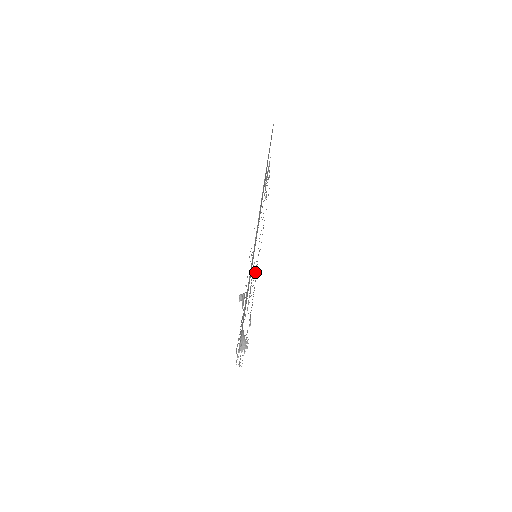
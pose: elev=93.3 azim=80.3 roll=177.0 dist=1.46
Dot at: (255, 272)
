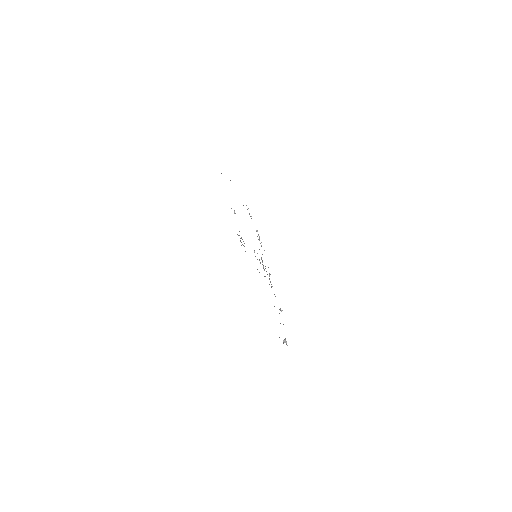
Dot at: occluded
